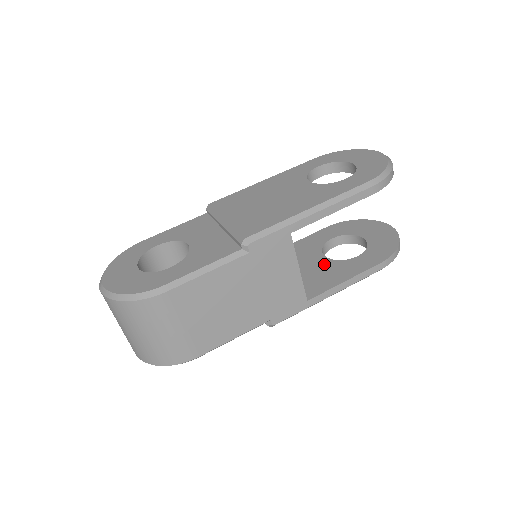
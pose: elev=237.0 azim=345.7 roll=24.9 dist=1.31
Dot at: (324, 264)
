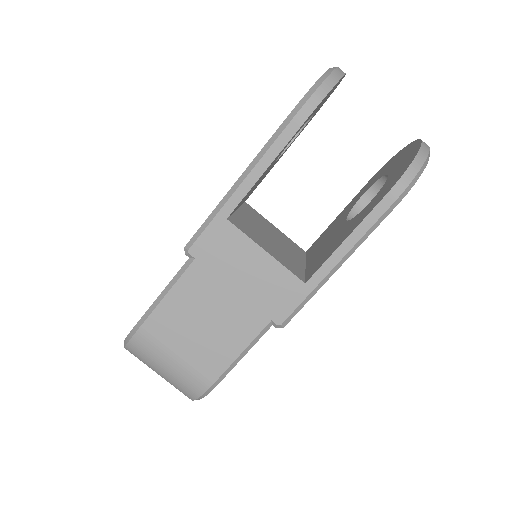
Dot at: (340, 230)
